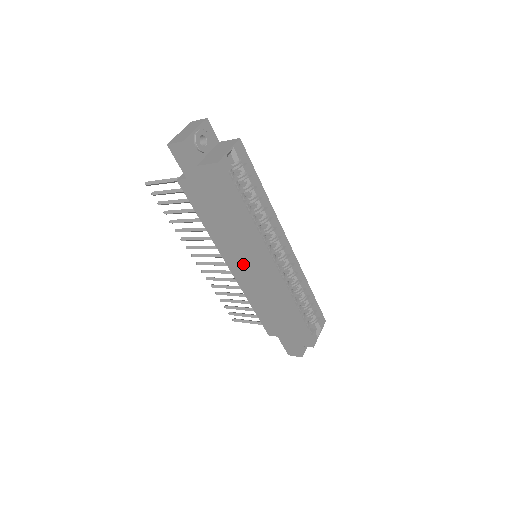
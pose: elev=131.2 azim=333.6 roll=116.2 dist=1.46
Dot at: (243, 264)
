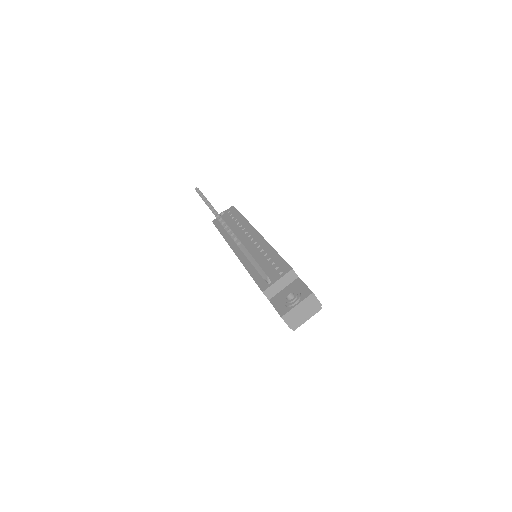
Dot at: occluded
